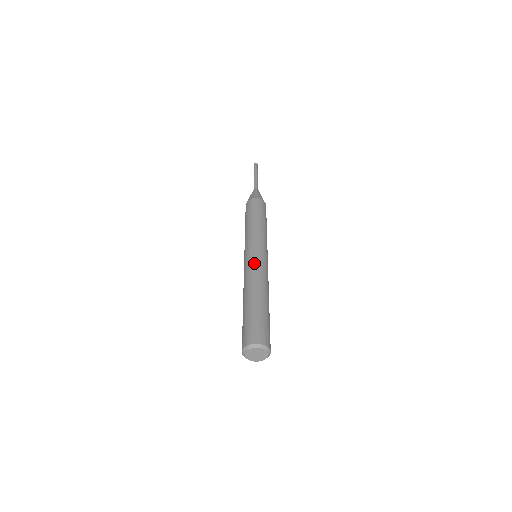
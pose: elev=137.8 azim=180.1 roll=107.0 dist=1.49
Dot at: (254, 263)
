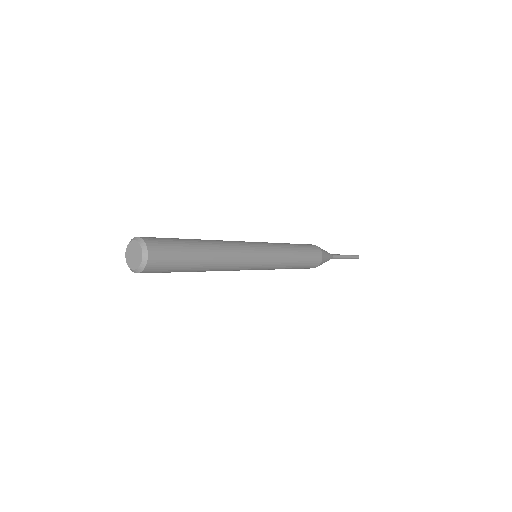
Dot at: (238, 241)
